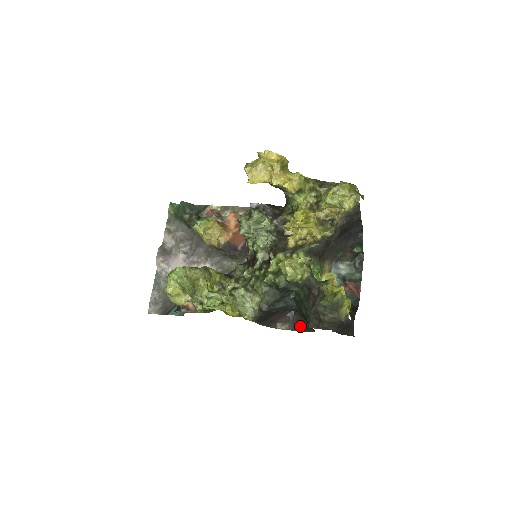
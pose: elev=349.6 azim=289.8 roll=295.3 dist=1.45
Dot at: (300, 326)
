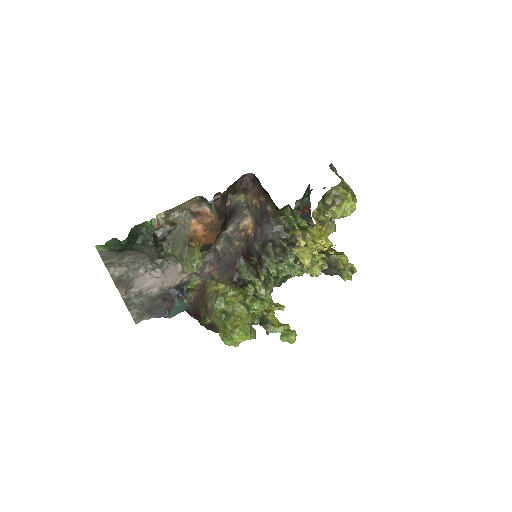
Dot at: occluded
